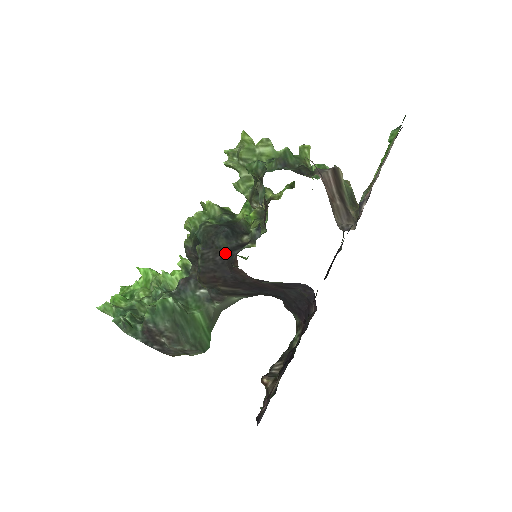
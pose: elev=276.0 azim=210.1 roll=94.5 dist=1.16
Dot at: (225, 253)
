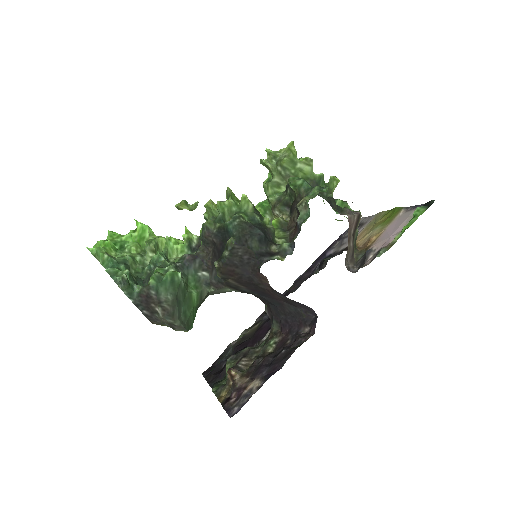
Dot at: (255, 255)
